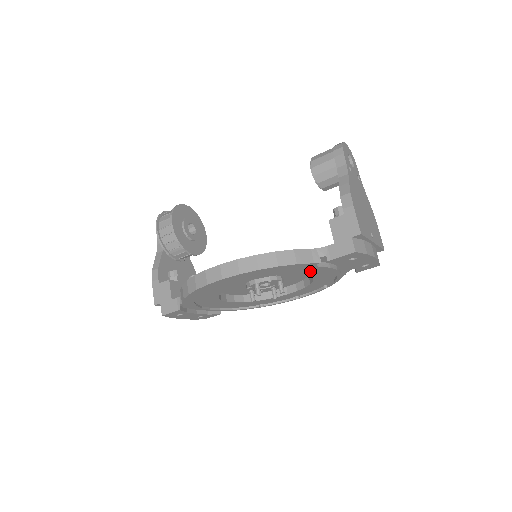
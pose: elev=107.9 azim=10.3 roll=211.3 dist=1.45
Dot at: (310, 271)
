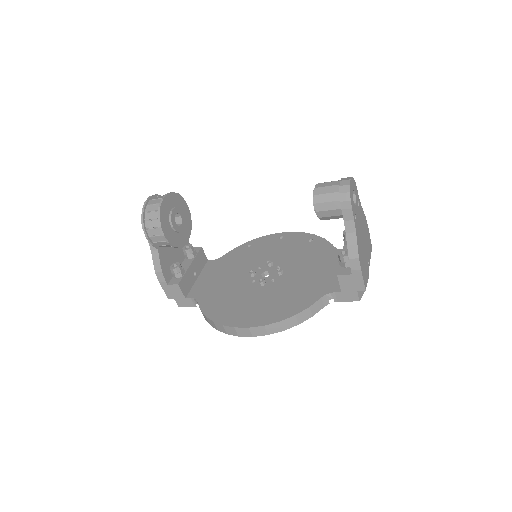
Dot at: occluded
